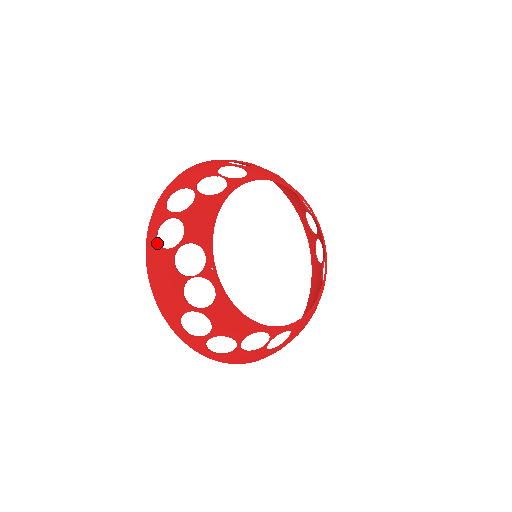
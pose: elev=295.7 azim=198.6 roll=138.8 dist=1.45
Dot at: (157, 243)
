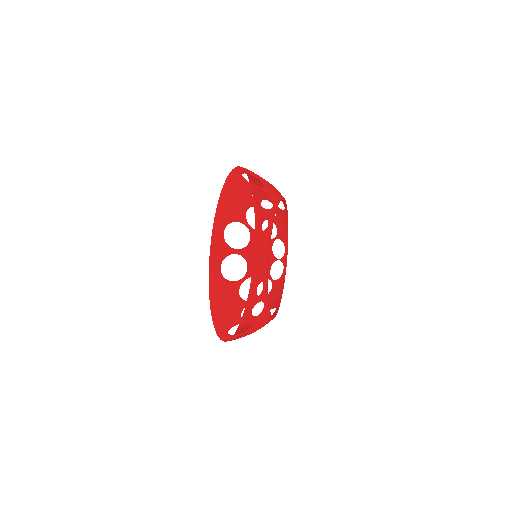
Dot at: (242, 176)
